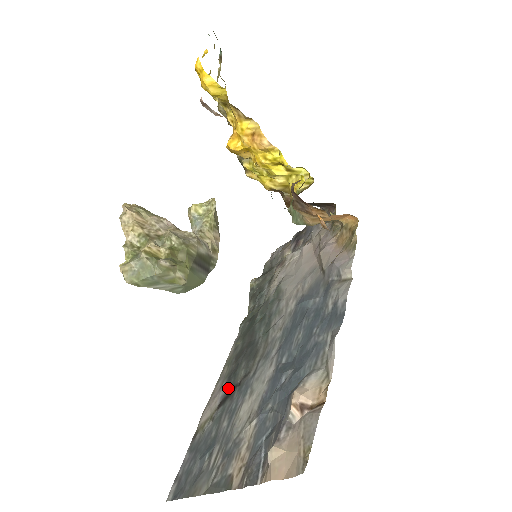
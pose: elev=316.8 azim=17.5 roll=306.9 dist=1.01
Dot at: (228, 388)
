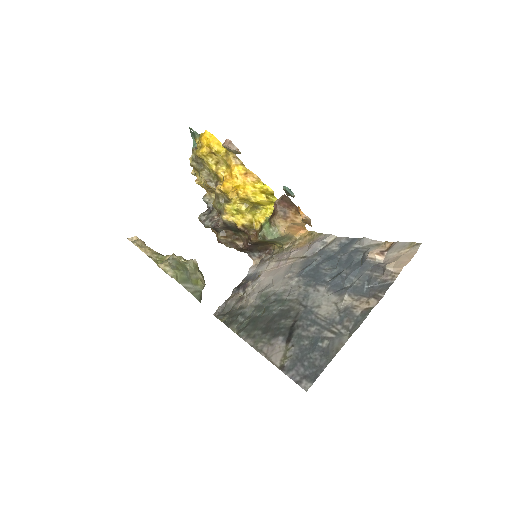
Dot at: (284, 333)
